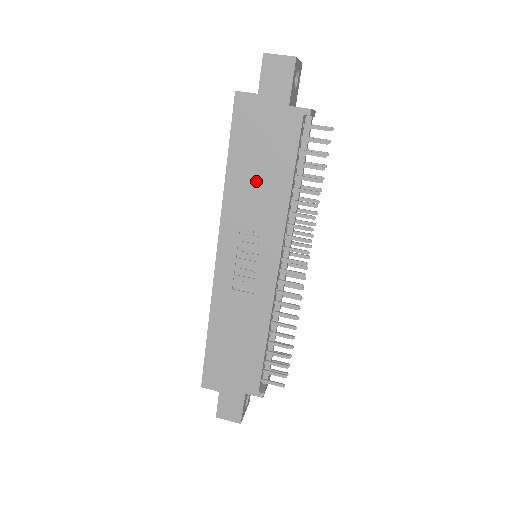
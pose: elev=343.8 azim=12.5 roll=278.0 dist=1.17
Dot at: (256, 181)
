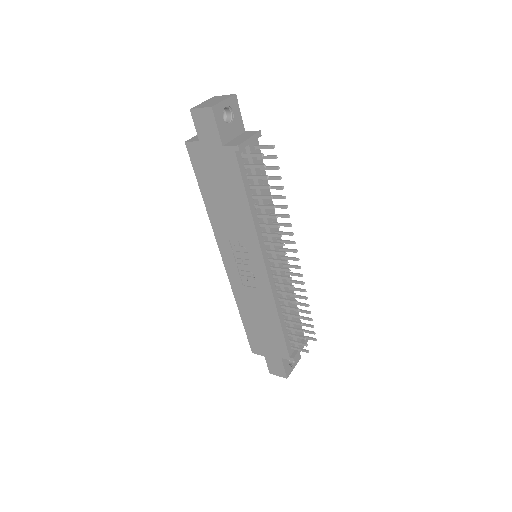
Dot at: (225, 206)
